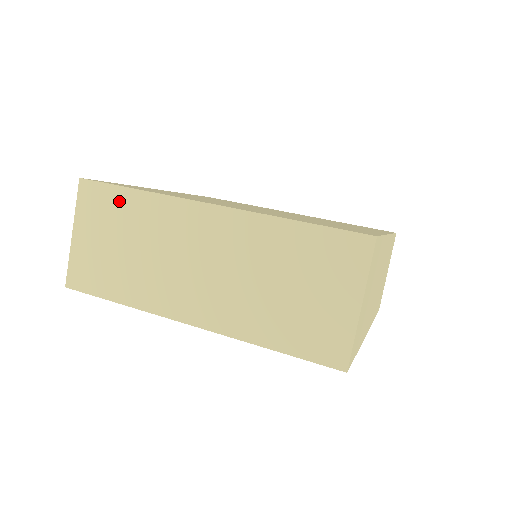
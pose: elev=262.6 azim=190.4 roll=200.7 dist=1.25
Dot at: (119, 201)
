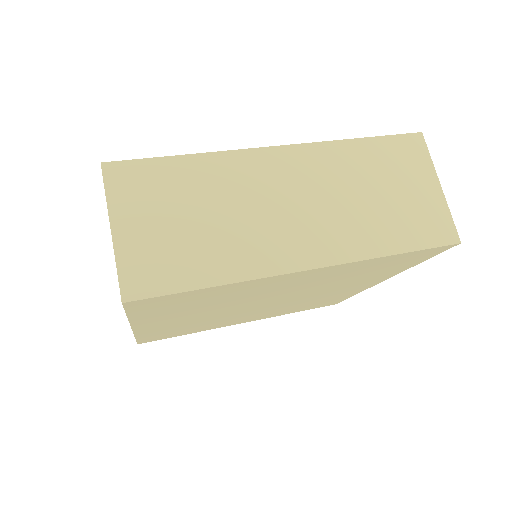
Dot at: (169, 172)
